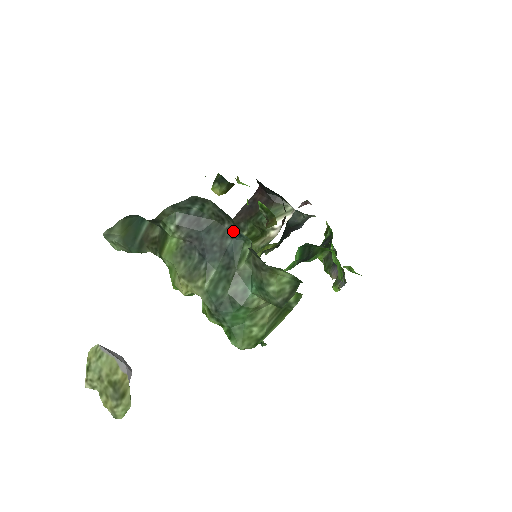
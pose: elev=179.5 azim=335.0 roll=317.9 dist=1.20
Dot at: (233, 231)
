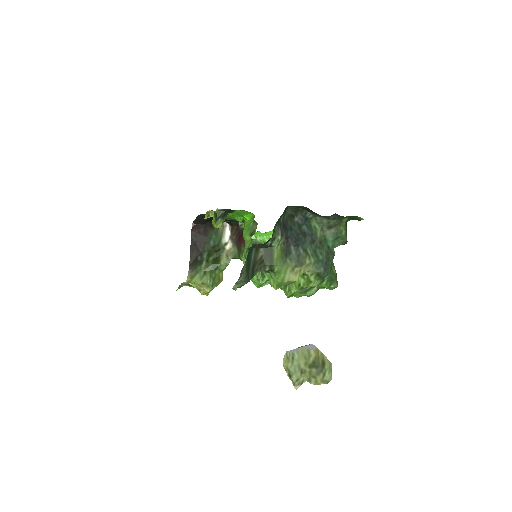
Dot at: (302, 219)
